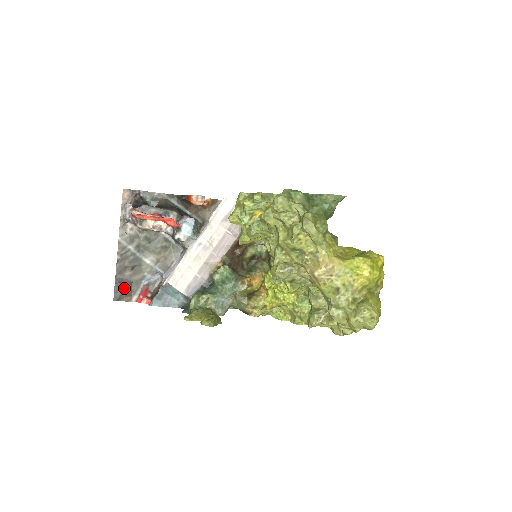
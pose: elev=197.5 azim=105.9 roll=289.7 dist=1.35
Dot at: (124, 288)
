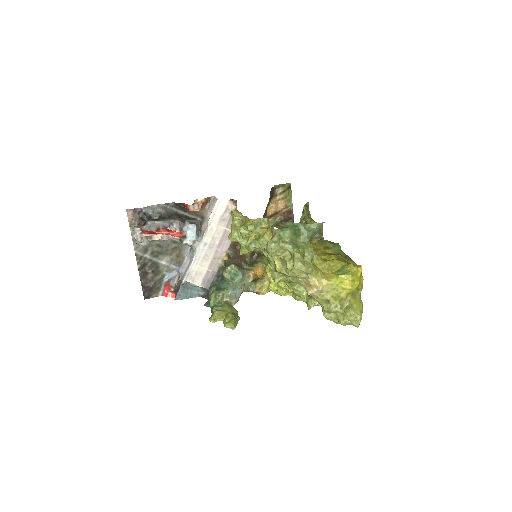
Dot at: (150, 288)
